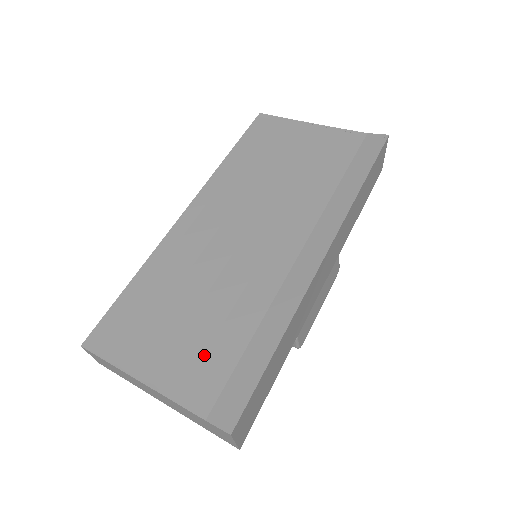
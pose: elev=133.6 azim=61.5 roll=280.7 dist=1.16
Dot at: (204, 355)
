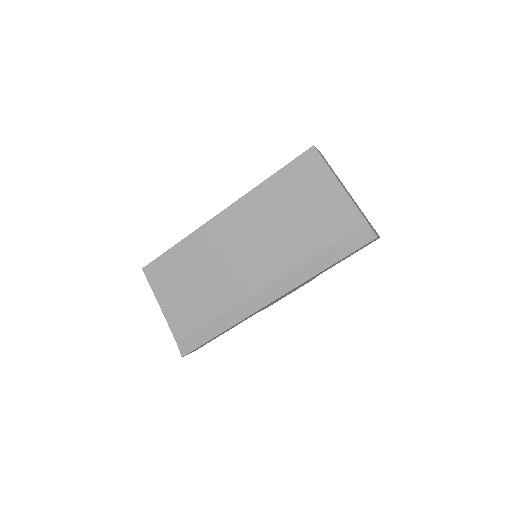
Dot at: (189, 313)
